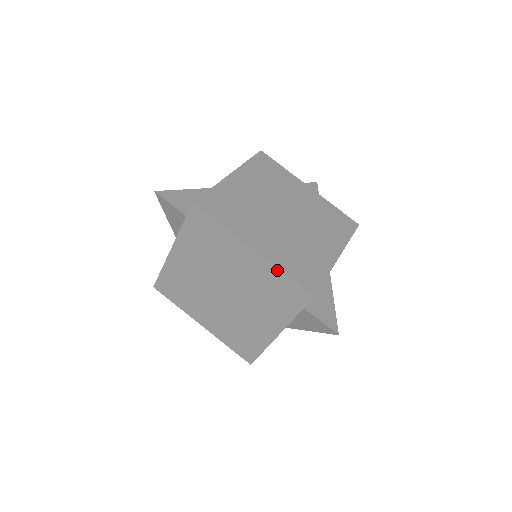
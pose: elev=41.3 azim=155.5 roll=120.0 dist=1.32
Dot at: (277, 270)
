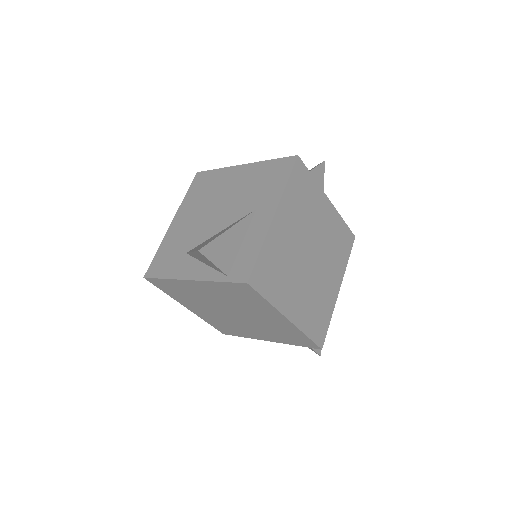
Dot at: (302, 333)
